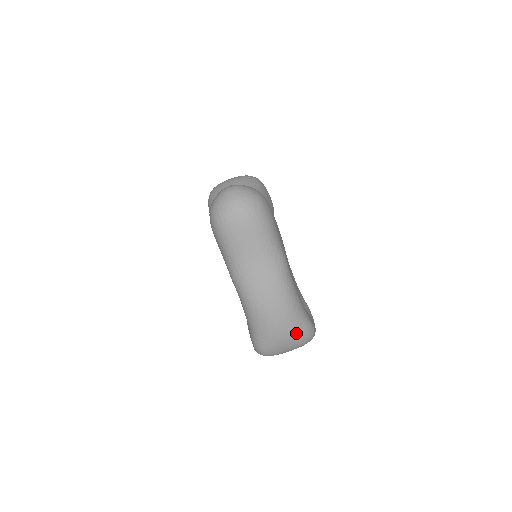
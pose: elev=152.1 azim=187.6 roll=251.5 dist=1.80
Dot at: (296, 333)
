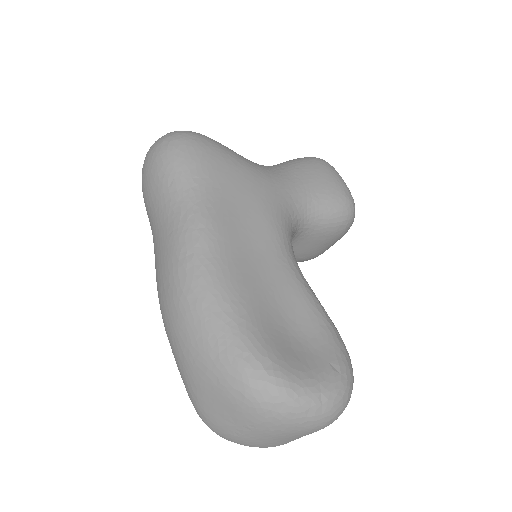
Dot at: (214, 369)
